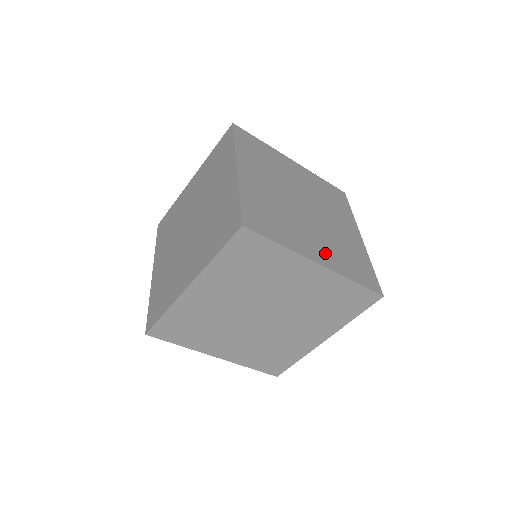
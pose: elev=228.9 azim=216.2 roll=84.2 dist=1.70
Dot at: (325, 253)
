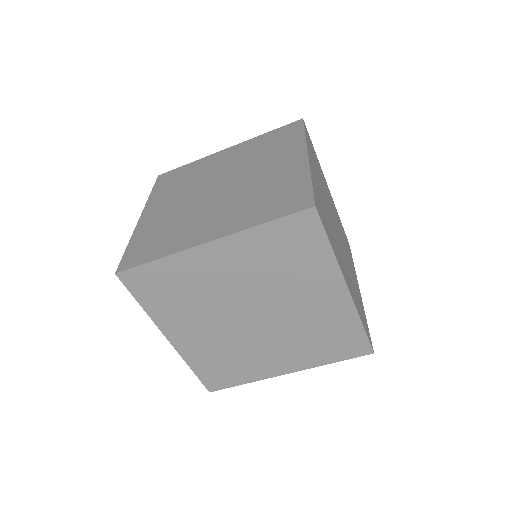
Dot at: (349, 282)
